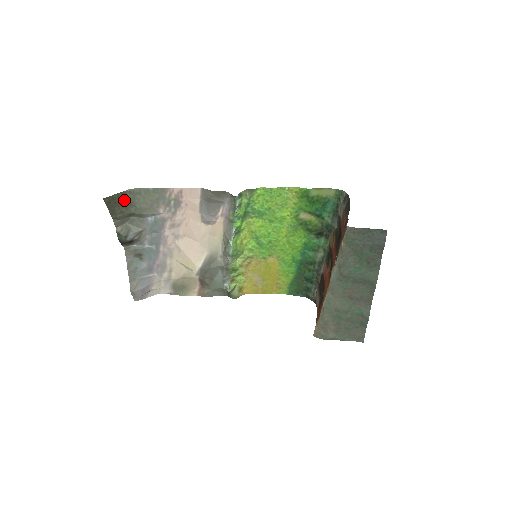
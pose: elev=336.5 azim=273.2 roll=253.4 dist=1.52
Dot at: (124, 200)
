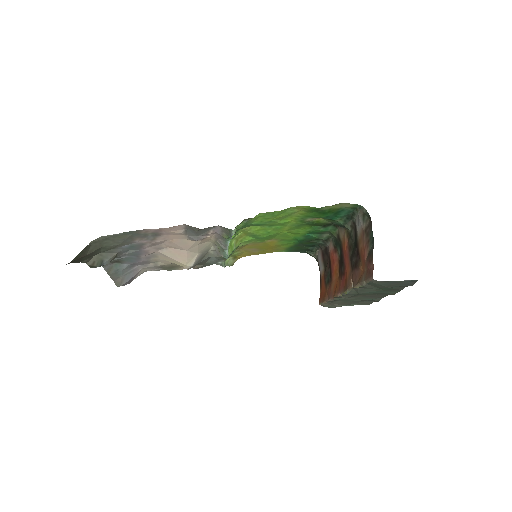
Dot at: (90, 250)
